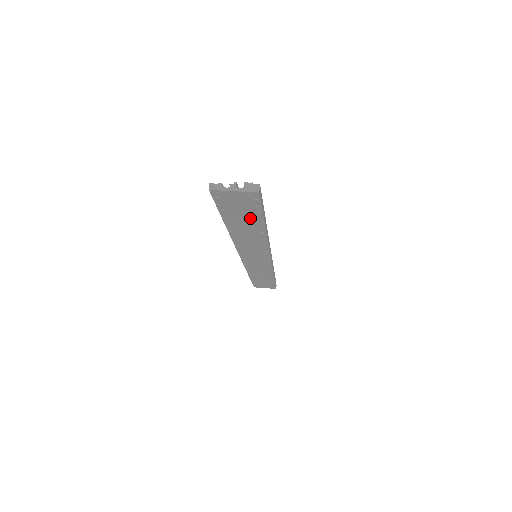
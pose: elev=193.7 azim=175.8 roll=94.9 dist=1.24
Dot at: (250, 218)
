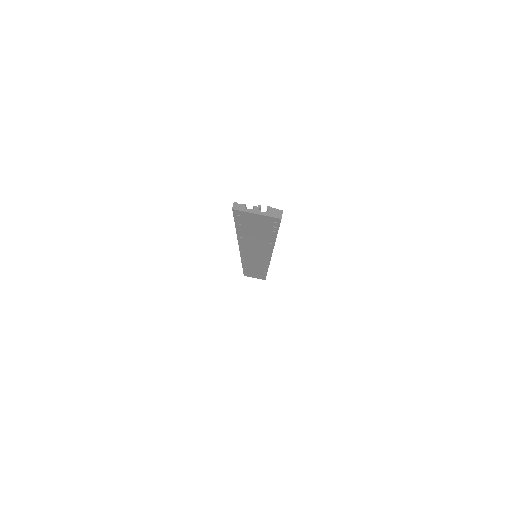
Dot at: (264, 233)
